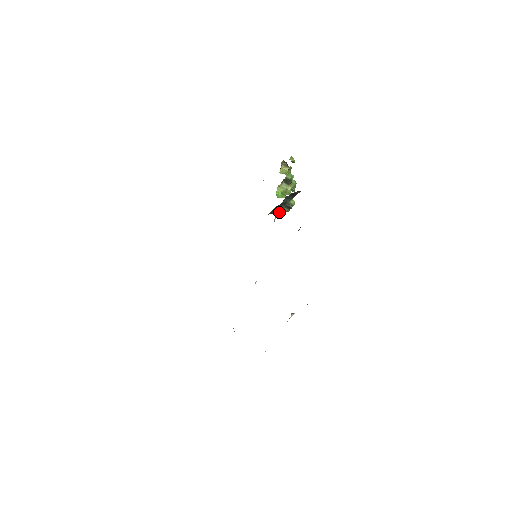
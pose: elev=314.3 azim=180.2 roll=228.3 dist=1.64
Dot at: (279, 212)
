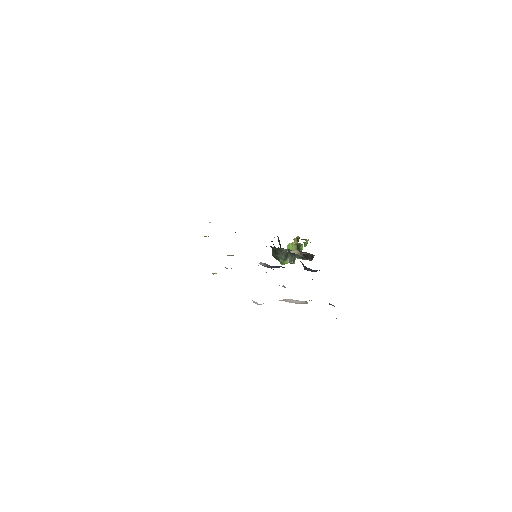
Dot at: (282, 256)
